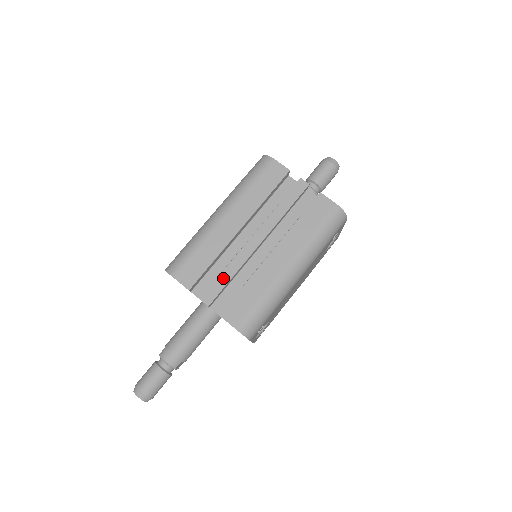
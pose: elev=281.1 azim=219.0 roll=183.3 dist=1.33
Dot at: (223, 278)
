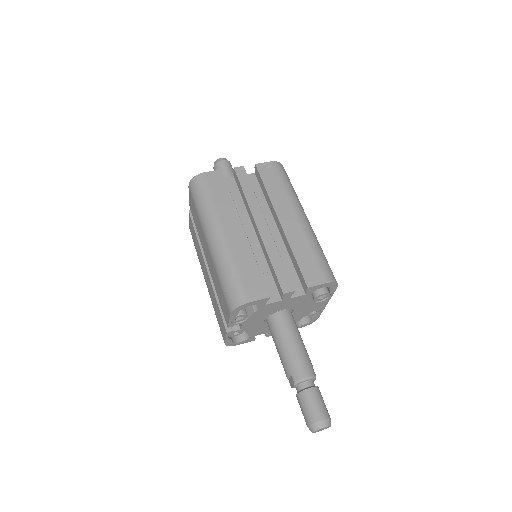
Dot at: (277, 265)
